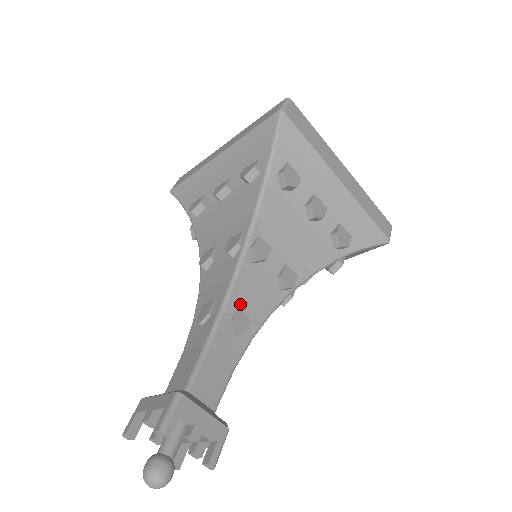
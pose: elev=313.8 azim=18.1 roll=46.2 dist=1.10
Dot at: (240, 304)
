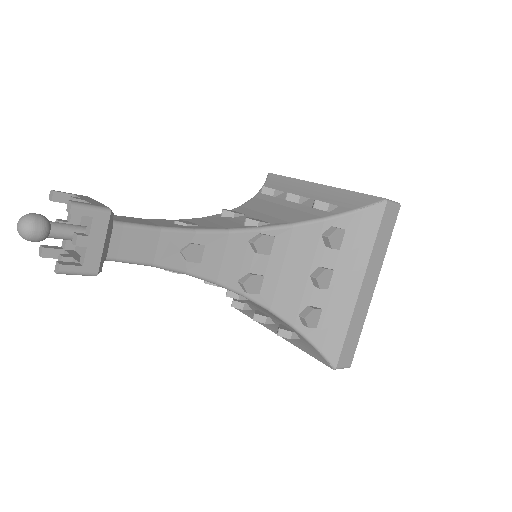
Dot at: (195, 222)
